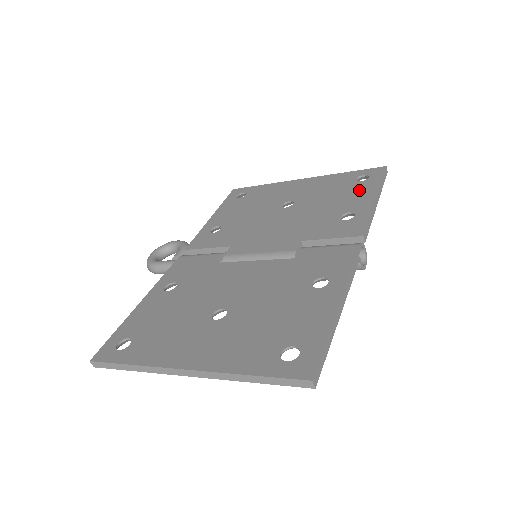
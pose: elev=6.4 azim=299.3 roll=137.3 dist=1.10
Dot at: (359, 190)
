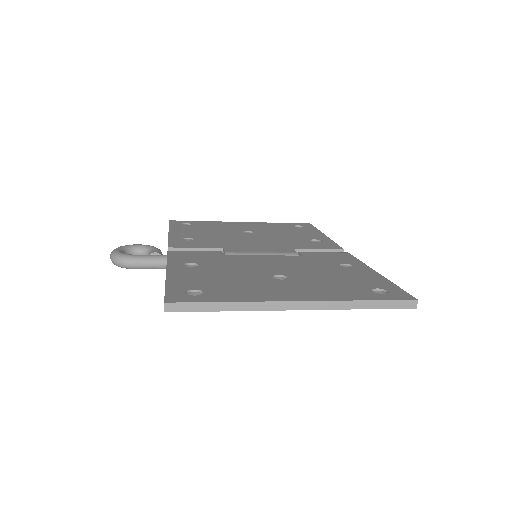
Dot at: (306, 231)
